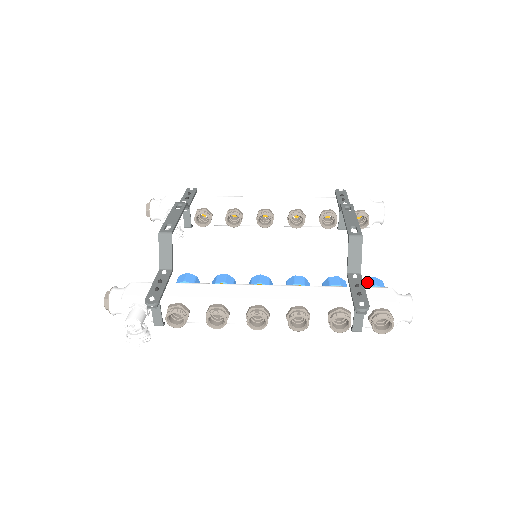
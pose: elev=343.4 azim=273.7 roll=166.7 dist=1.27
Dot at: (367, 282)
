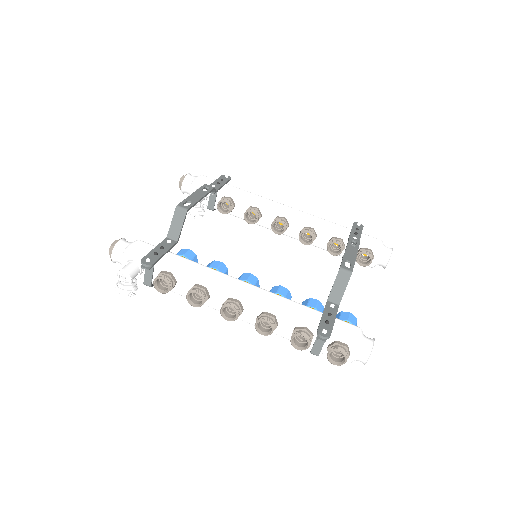
Dot at: (342, 315)
